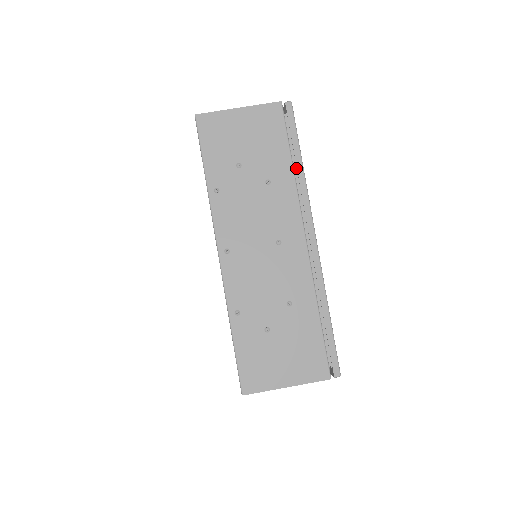
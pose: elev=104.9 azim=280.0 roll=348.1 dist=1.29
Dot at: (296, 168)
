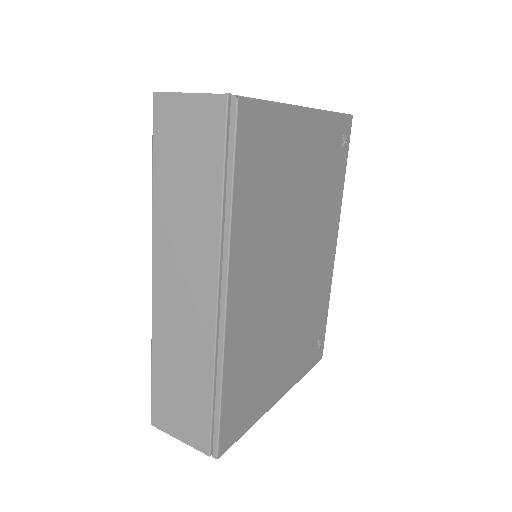
Dot at: occluded
